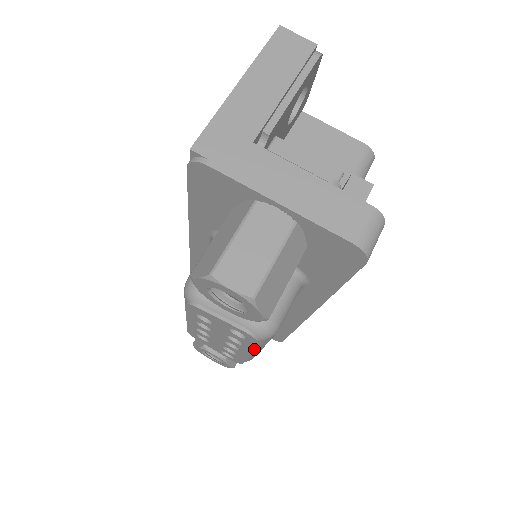
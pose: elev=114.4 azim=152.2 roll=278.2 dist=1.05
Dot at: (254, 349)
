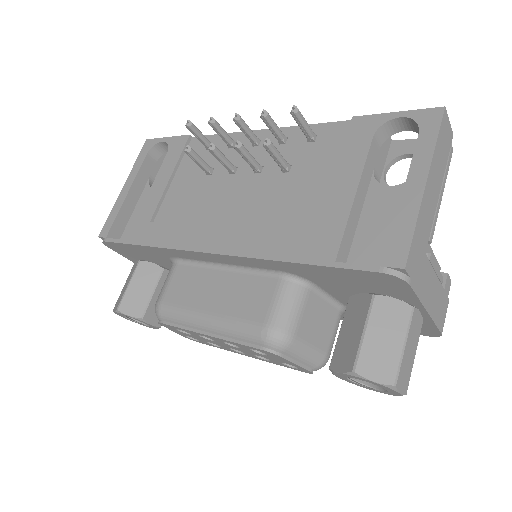
Dot at: occluded
